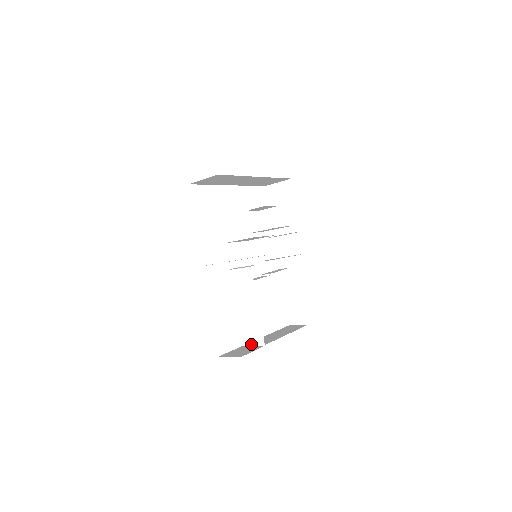
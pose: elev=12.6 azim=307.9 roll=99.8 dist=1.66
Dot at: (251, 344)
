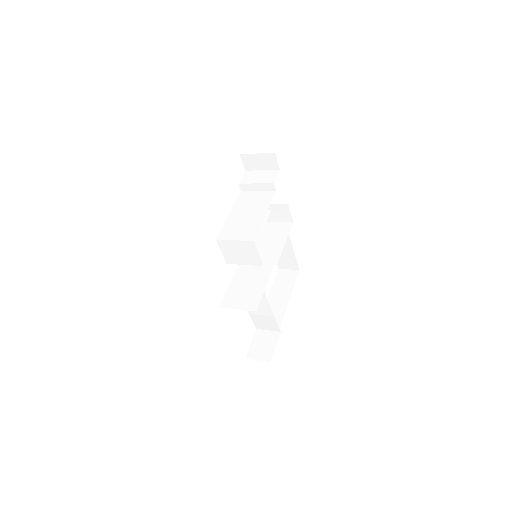
Dot at: (266, 329)
